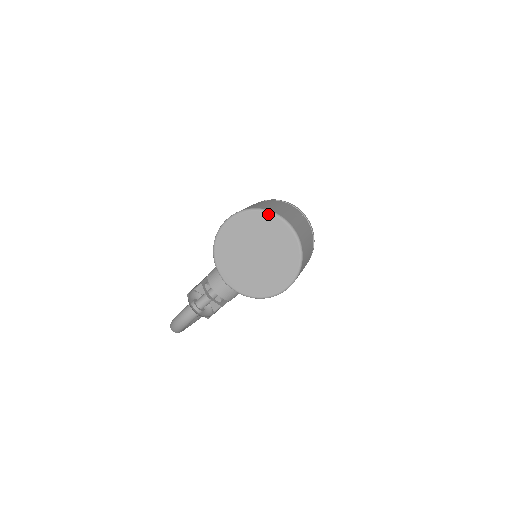
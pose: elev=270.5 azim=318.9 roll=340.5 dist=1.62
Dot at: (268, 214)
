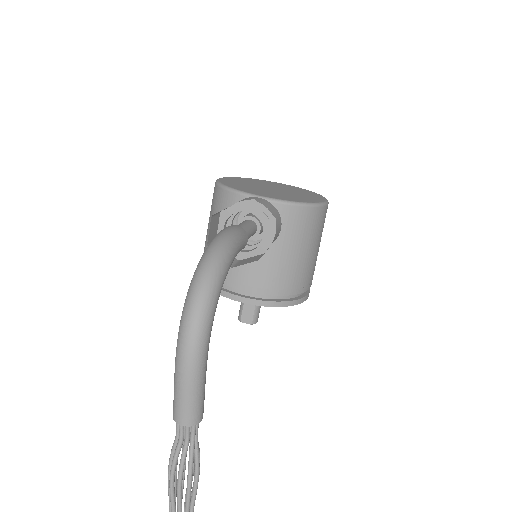
Dot at: (257, 179)
